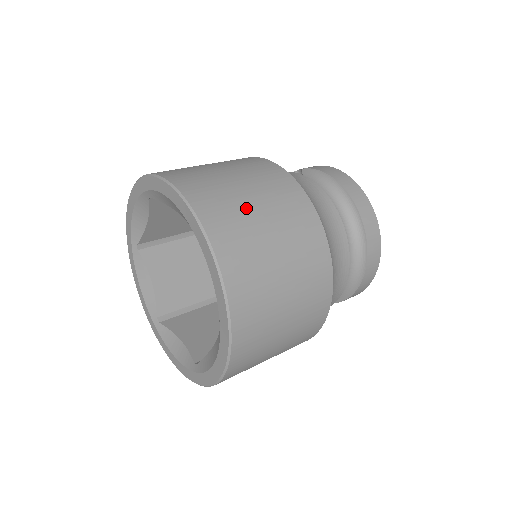
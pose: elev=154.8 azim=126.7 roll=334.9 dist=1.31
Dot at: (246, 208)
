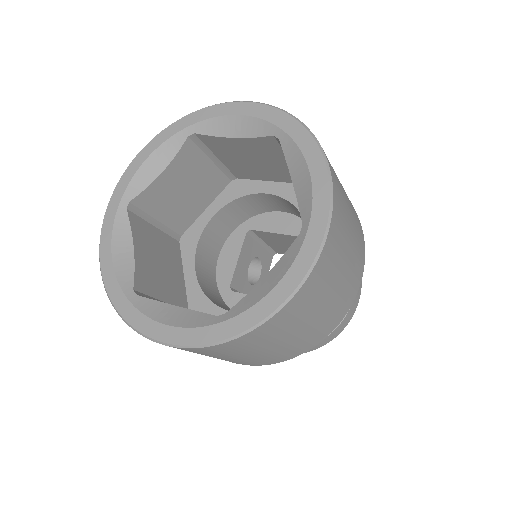
Dot at: occluded
